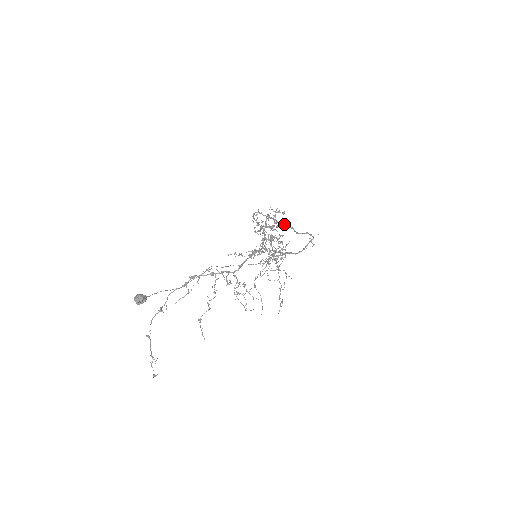
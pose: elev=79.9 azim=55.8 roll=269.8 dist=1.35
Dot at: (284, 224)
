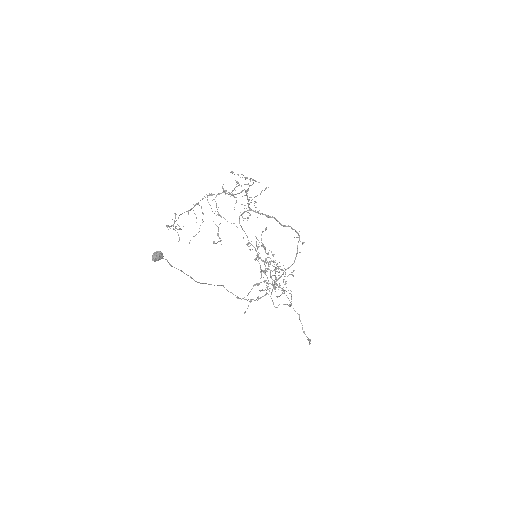
Dot at: (266, 216)
